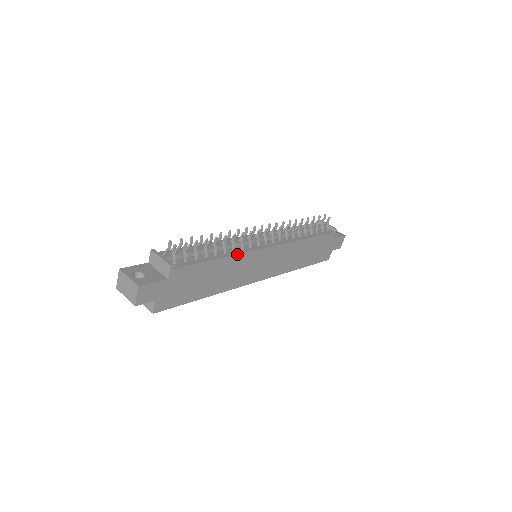
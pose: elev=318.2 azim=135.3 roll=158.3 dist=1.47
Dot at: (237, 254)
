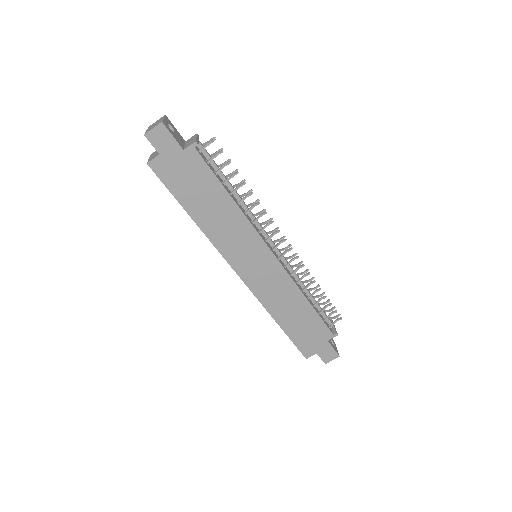
Dot at: (245, 215)
